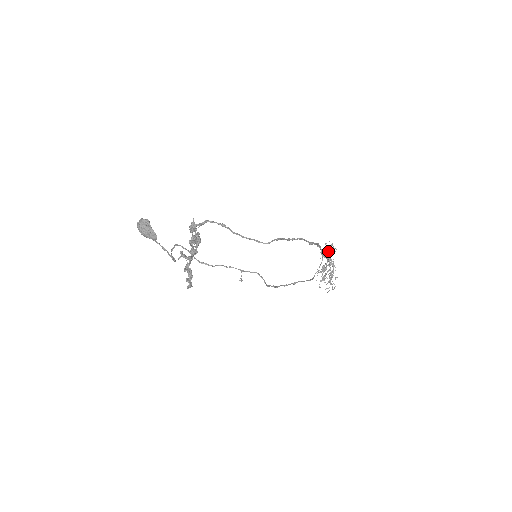
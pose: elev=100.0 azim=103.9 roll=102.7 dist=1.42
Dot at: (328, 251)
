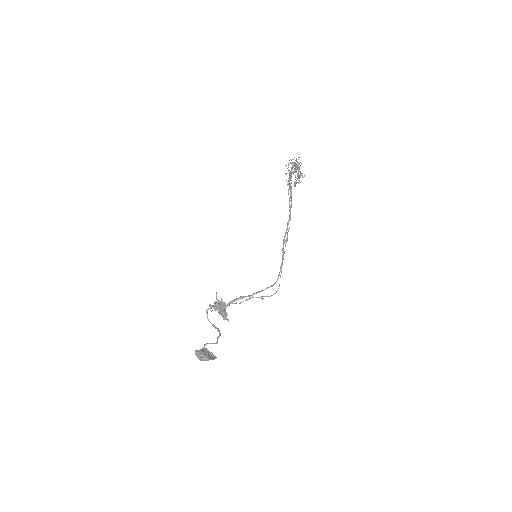
Dot at: (294, 169)
